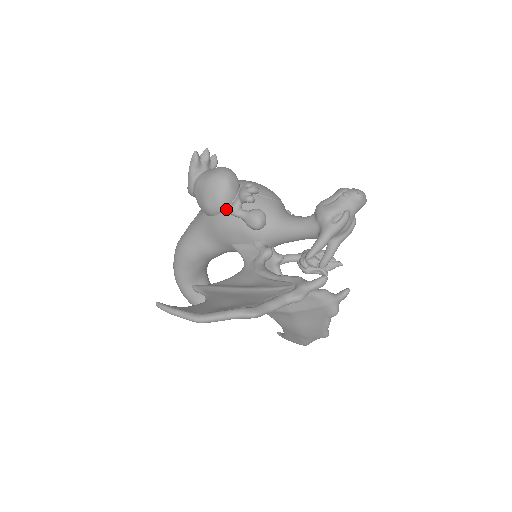
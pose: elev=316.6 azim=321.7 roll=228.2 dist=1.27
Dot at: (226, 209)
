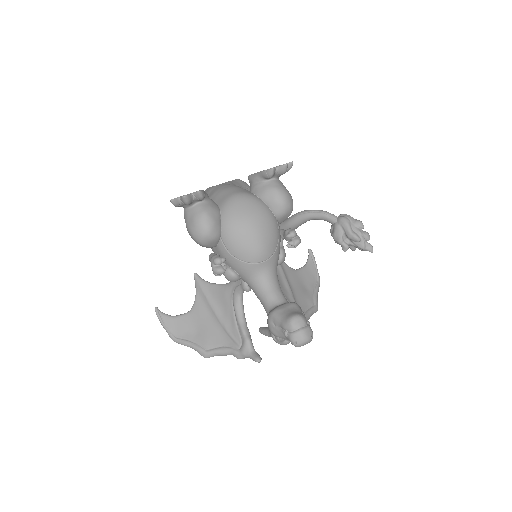
Dot at: occluded
